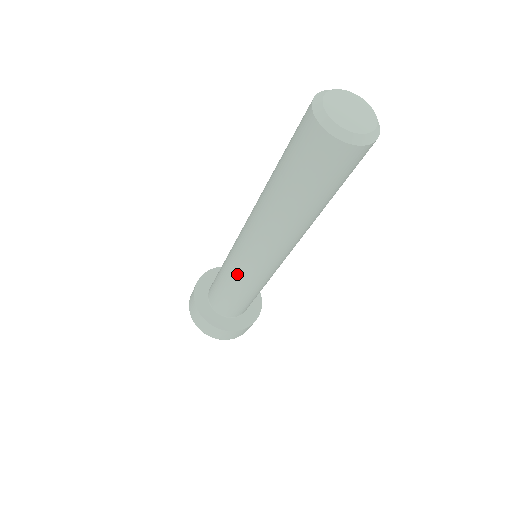
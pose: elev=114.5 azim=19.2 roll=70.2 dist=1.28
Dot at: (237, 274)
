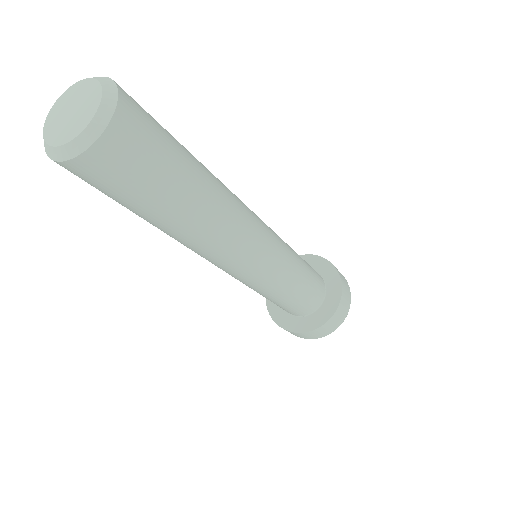
Dot at: occluded
